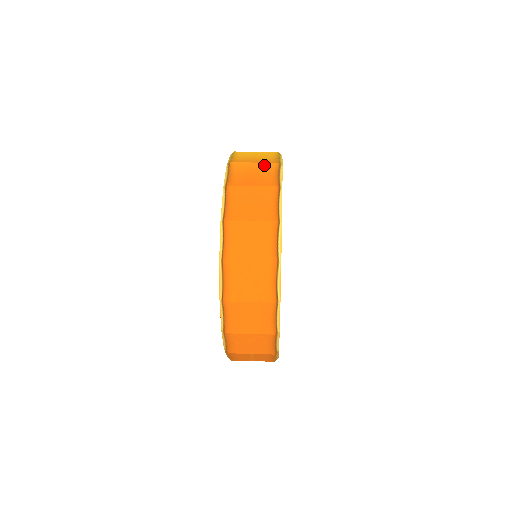
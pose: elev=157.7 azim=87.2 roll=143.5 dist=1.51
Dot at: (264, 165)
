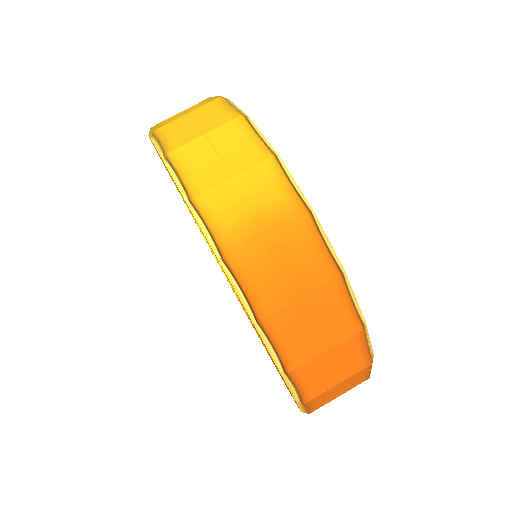
Dot at: (289, 234)
